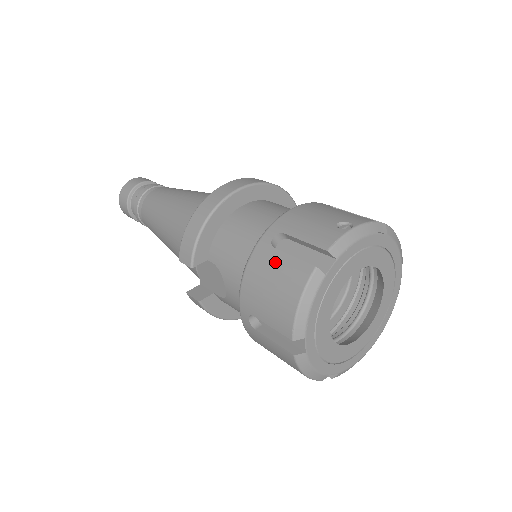
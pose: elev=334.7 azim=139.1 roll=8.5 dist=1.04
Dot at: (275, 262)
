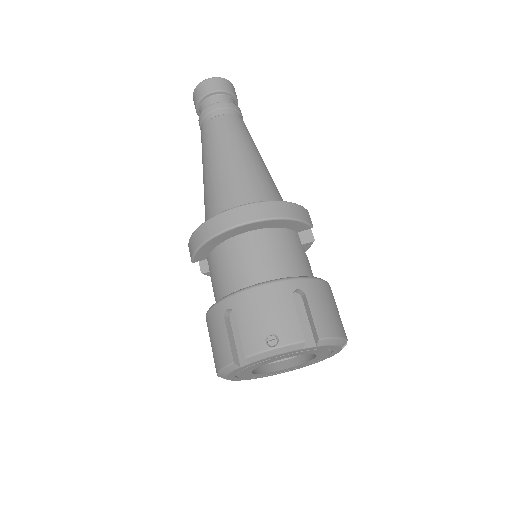
Dot at: (220, 330)
